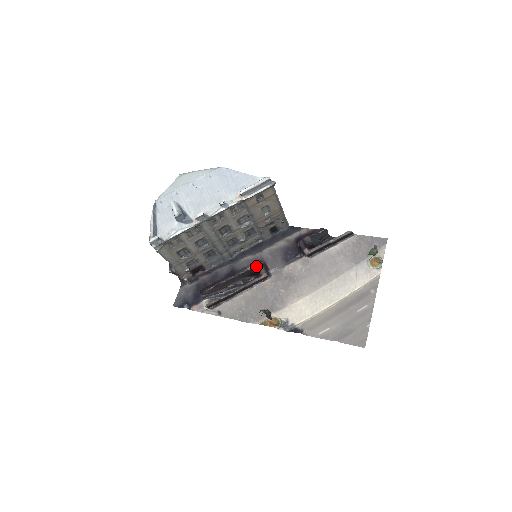
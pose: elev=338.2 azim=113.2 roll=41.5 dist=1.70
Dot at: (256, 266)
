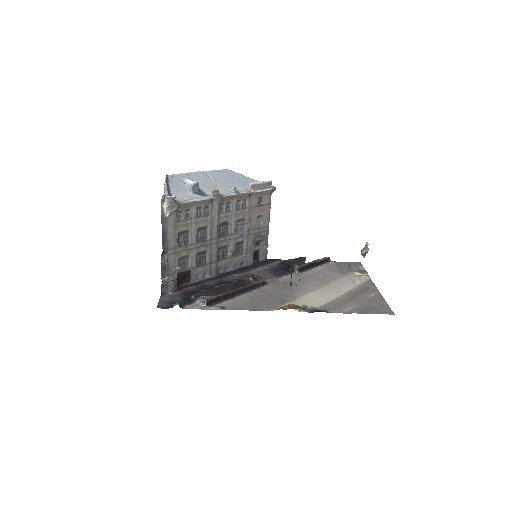
Dot at: (249, 277)
